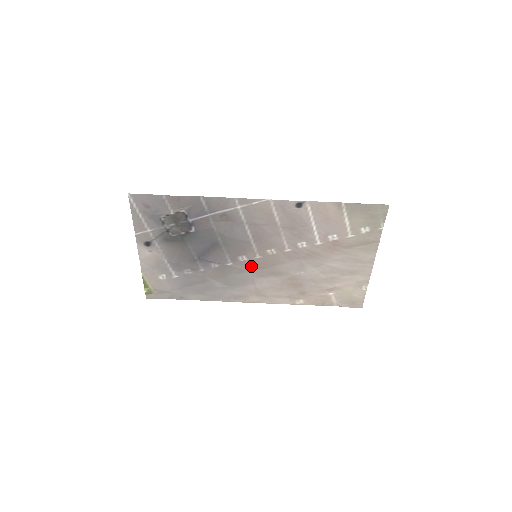
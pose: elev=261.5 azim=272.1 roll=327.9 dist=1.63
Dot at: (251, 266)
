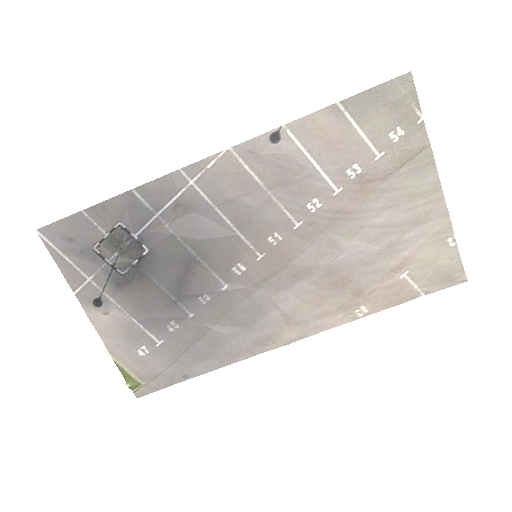
Dot at: (257, 277)
